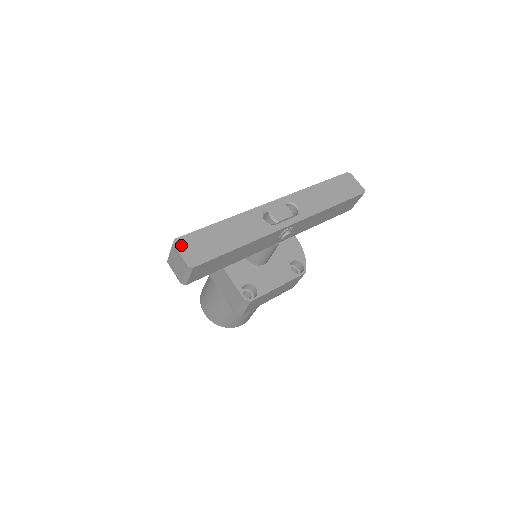
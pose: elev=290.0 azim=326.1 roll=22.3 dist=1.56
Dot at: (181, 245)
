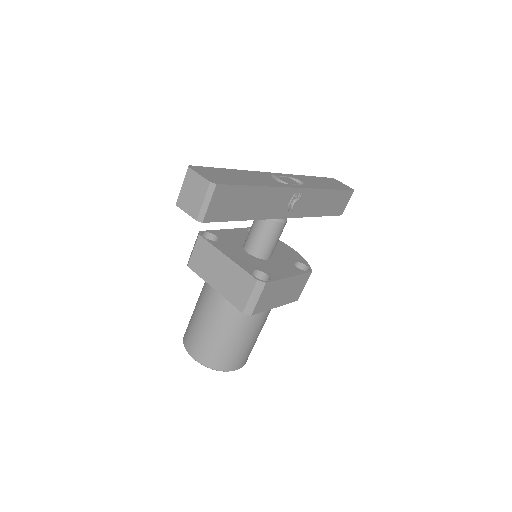
Dot at: (198, 170)
